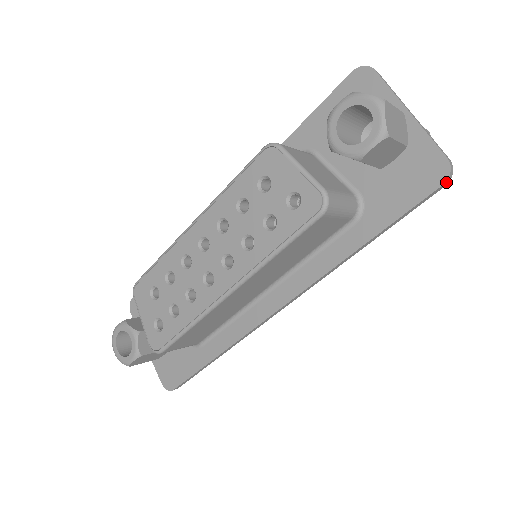
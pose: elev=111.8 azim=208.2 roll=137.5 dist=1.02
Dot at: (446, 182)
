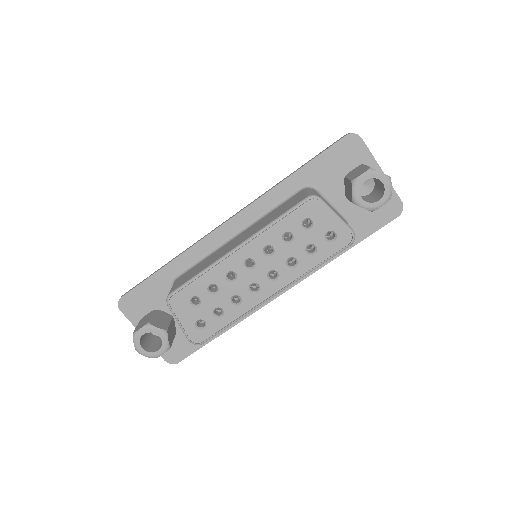
Dot at: (399, 215)
